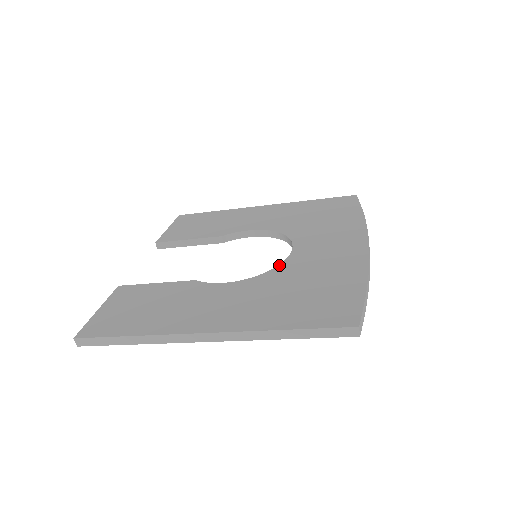
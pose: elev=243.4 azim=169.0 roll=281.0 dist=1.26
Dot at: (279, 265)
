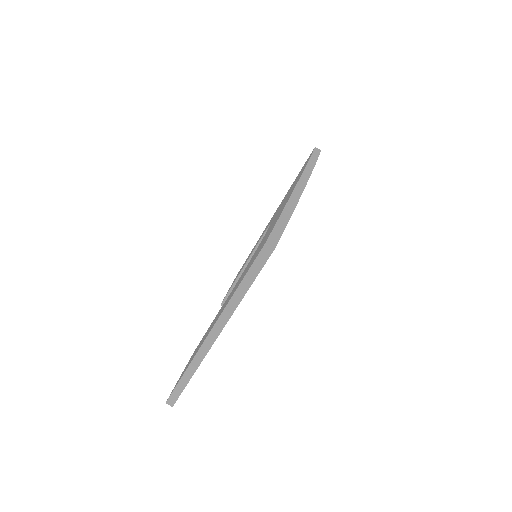
Dot at: occluded
